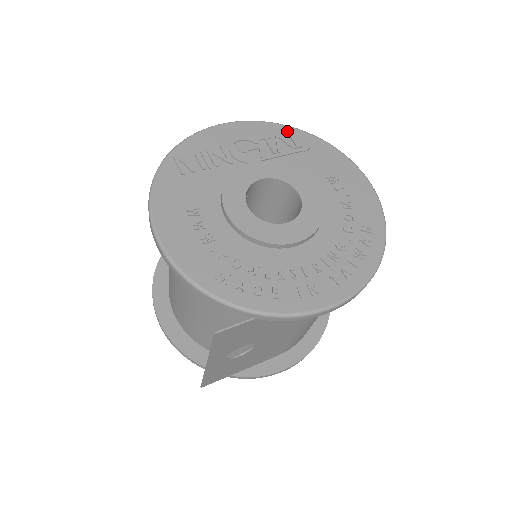
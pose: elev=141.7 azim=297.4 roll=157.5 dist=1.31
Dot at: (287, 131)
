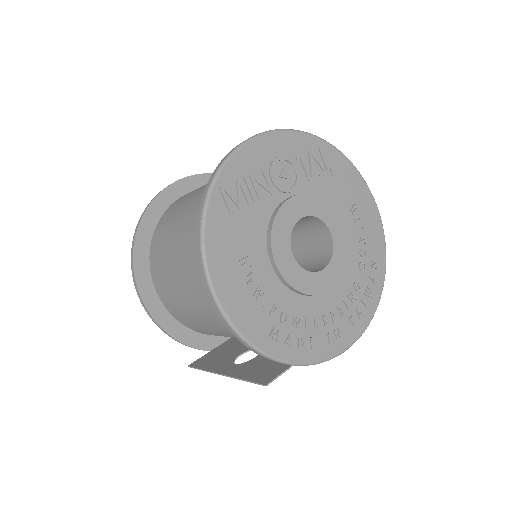
Dot at: (319, 146)
